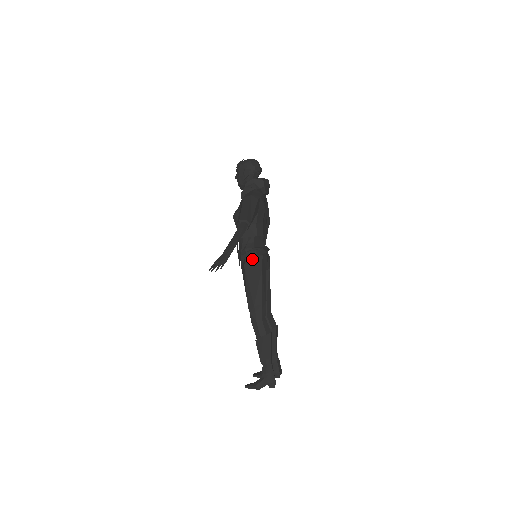
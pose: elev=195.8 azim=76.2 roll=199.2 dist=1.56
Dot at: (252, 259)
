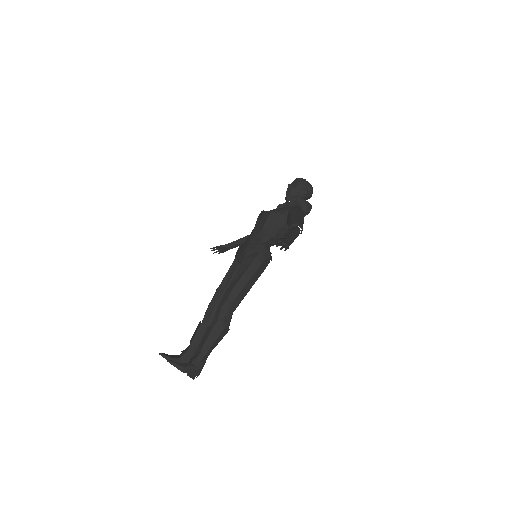
Dot at: (265, 258)
